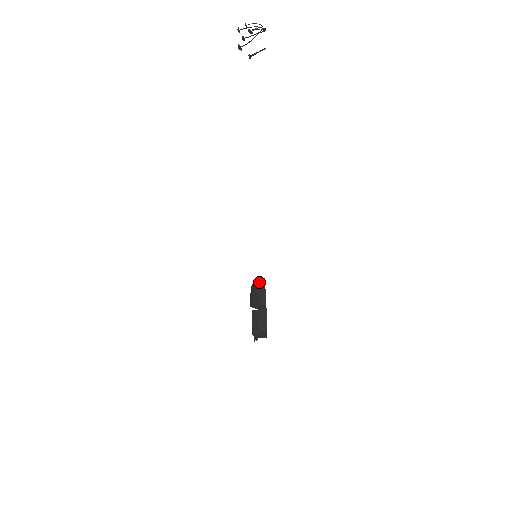
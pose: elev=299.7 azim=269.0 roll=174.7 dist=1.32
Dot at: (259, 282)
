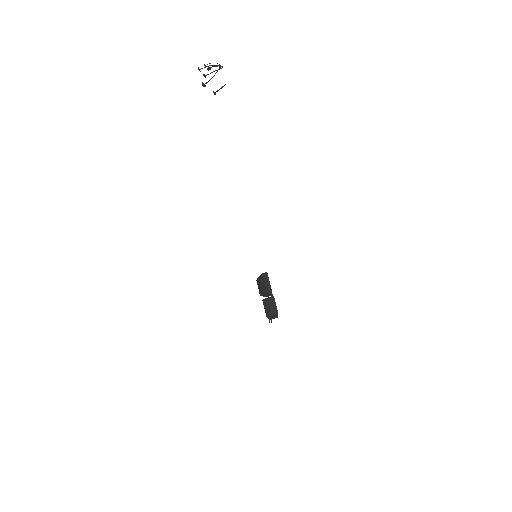
Dot at: (263, 276)
